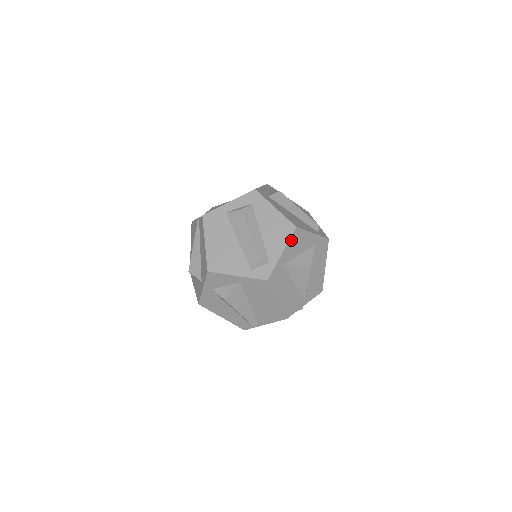
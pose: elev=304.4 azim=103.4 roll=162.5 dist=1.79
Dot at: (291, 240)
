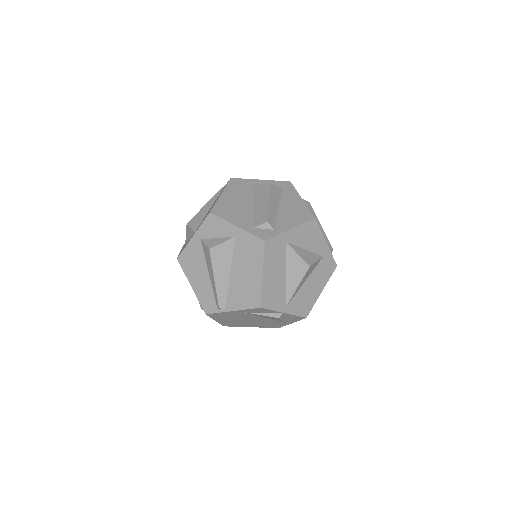
Dot at: (305, 225)
